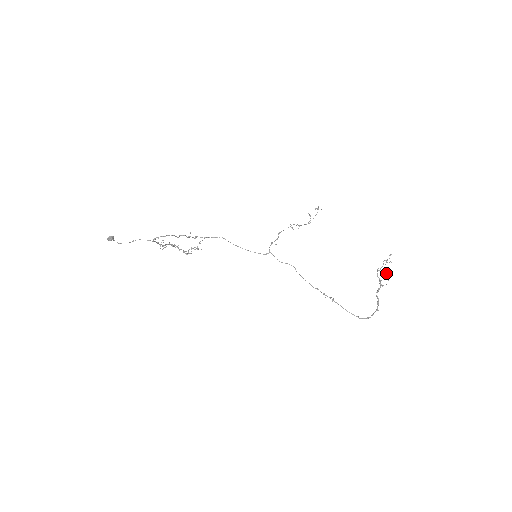
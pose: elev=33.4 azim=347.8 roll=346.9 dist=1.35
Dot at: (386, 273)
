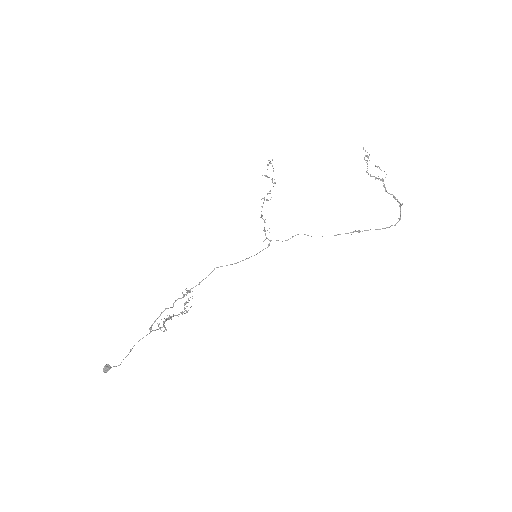
Dot at: occluded
